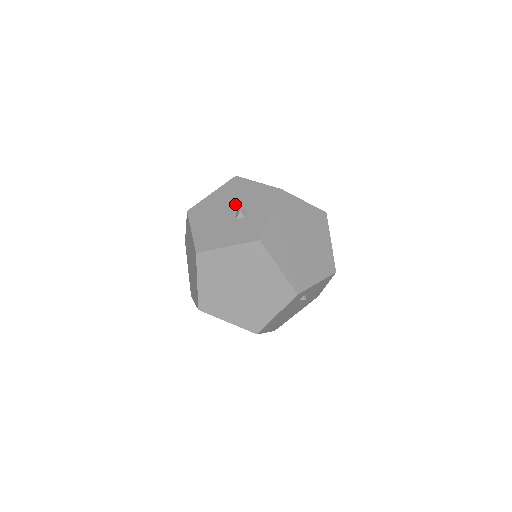
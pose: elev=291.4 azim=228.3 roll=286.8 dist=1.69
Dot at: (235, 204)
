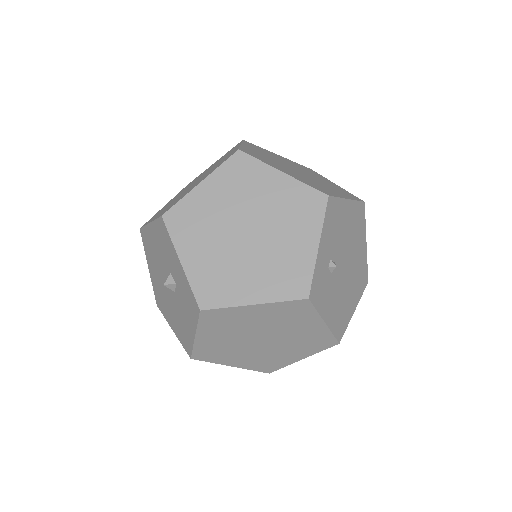
Dot at: (162, 271)
